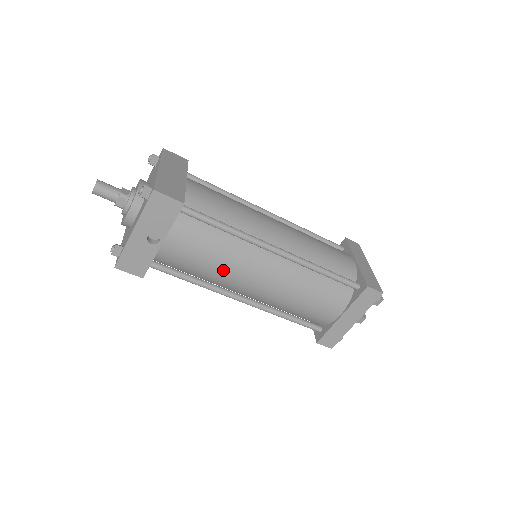
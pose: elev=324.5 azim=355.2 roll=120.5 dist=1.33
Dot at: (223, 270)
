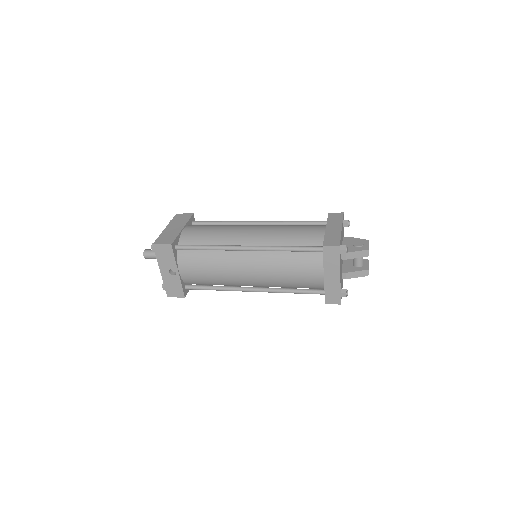
Dot at: (222, 275)
